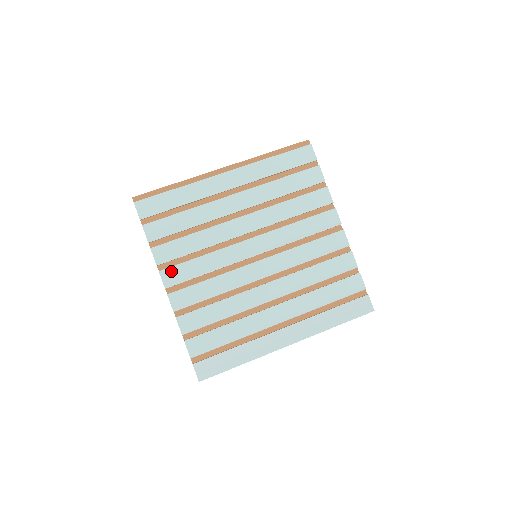
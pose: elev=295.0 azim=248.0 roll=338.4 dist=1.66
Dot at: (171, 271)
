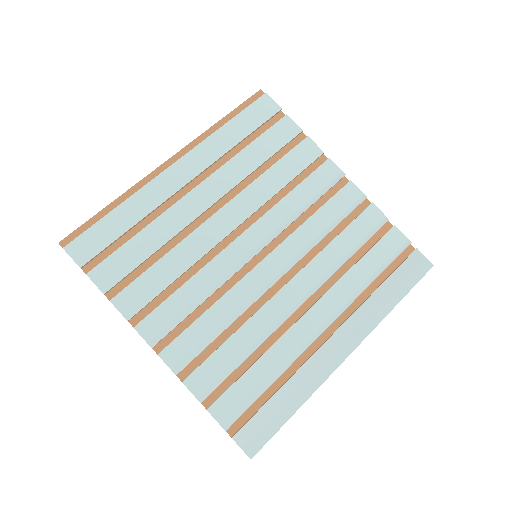
Dot at: (150, 320)
